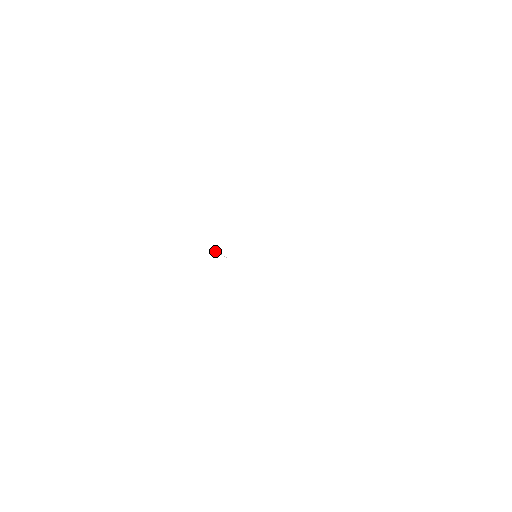
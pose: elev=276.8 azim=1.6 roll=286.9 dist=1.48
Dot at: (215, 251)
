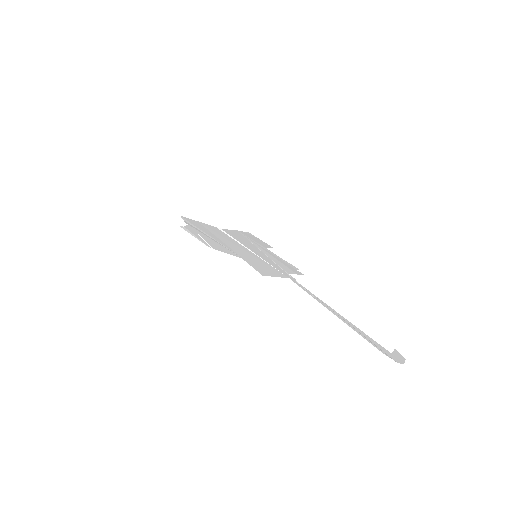
Dot at: occluded
